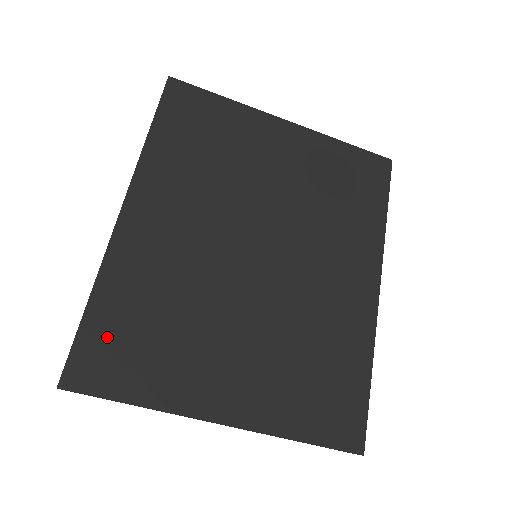
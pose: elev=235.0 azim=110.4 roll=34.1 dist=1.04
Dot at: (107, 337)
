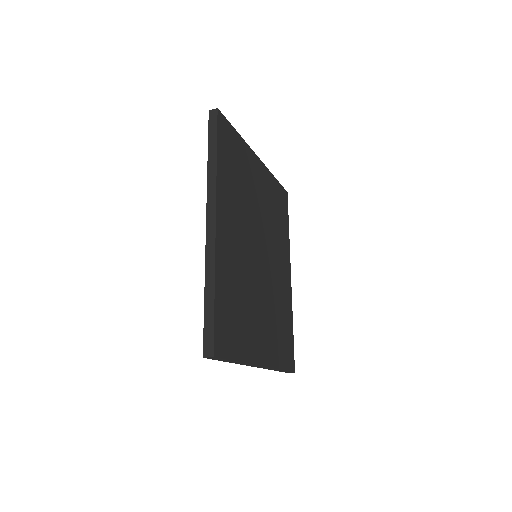
Dot at: (224, 318)
